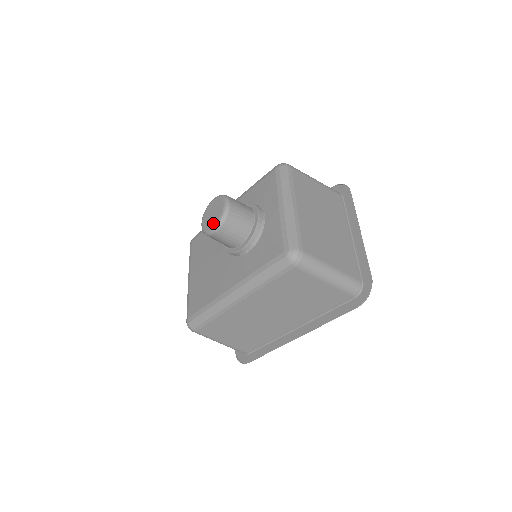
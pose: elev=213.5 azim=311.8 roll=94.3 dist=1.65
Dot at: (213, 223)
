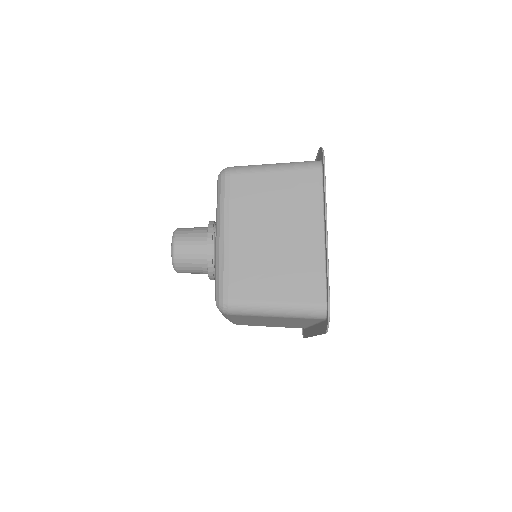
Dot at: occluded
